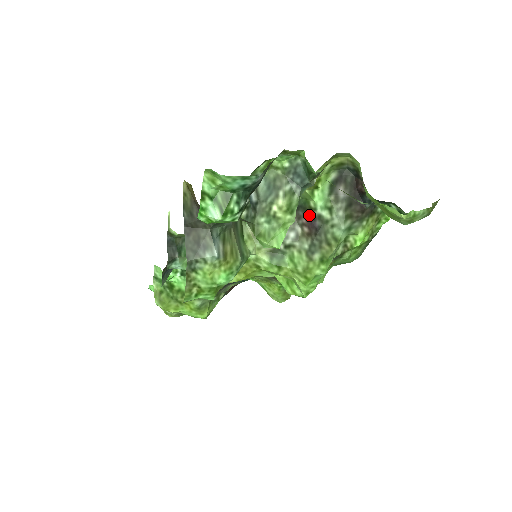
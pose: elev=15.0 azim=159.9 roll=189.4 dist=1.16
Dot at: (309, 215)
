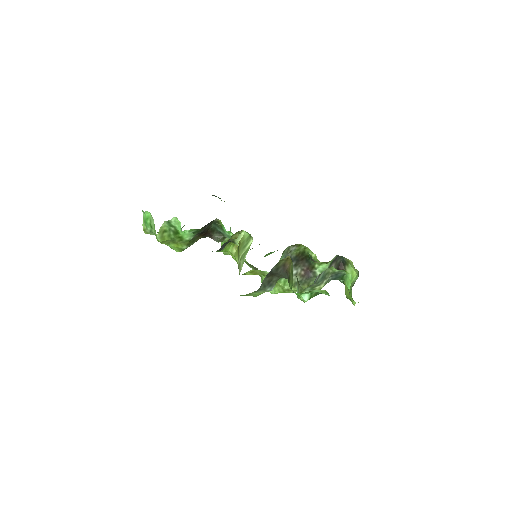
Dot at: (310, 268)
